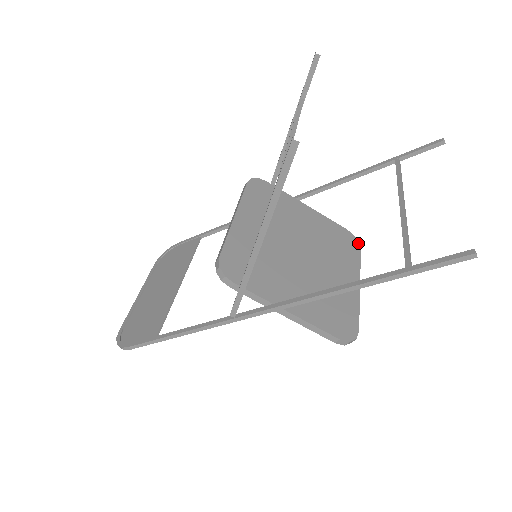
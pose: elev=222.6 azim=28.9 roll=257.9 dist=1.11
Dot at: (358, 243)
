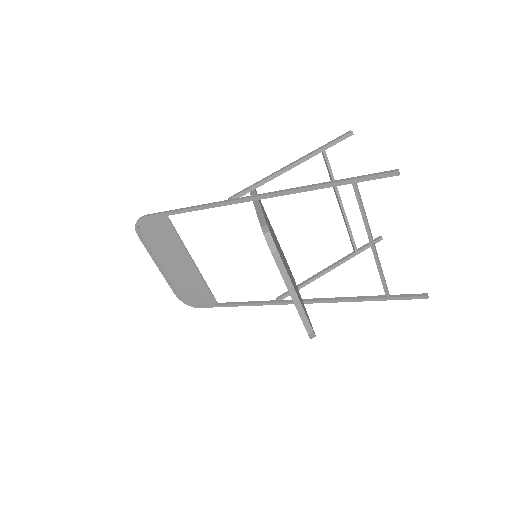
Dot at: occluded
